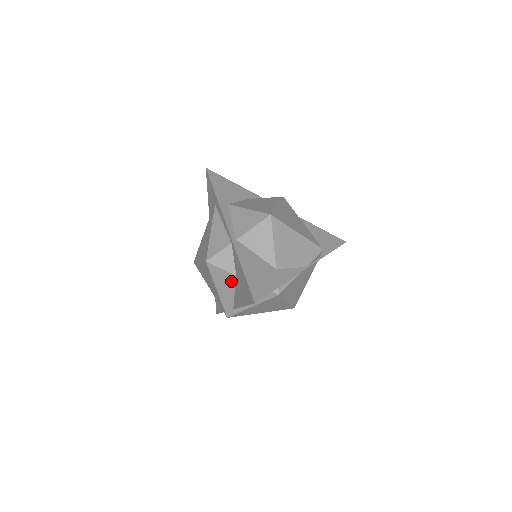
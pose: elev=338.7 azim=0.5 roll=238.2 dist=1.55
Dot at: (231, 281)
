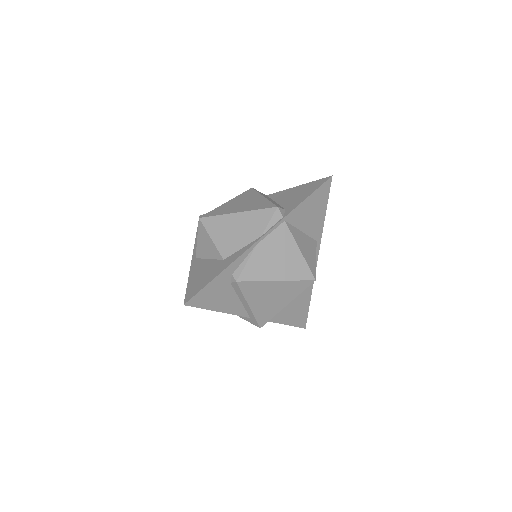
Dot at: occluded
